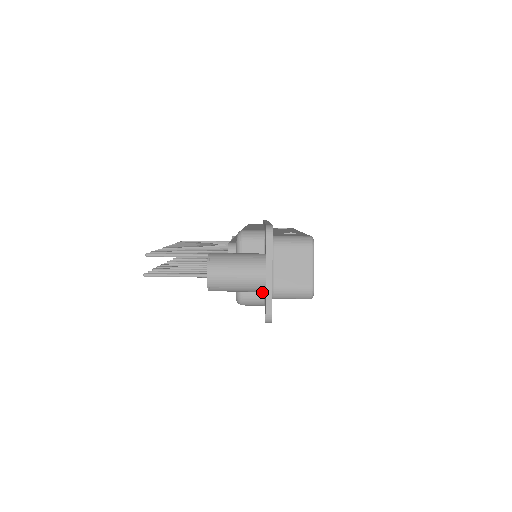
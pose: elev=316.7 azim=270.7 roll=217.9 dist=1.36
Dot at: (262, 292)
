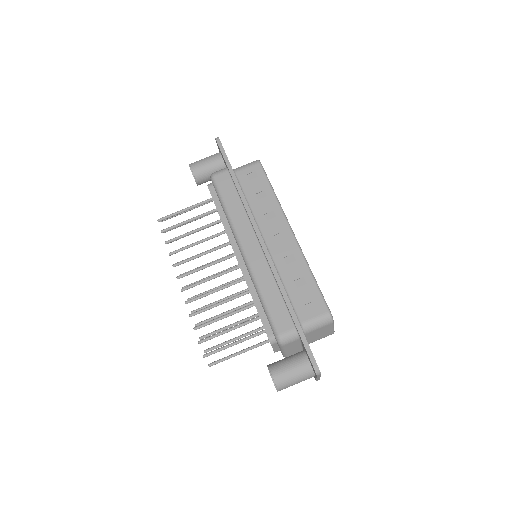
Dot at: occluded
